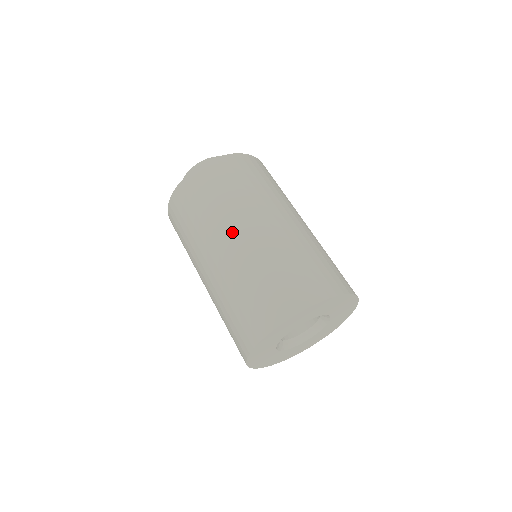
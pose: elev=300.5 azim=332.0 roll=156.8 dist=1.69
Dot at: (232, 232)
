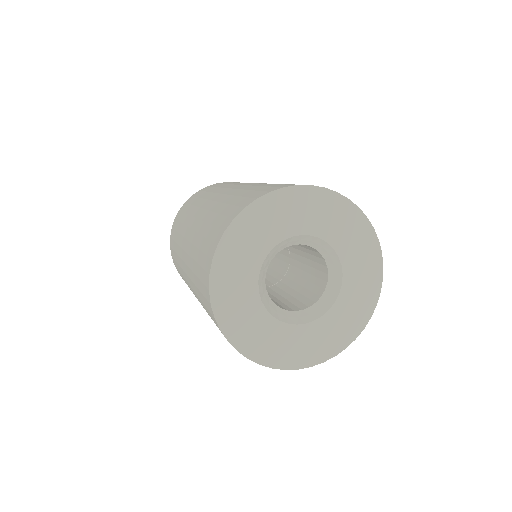
Dot at: (187, 234)
